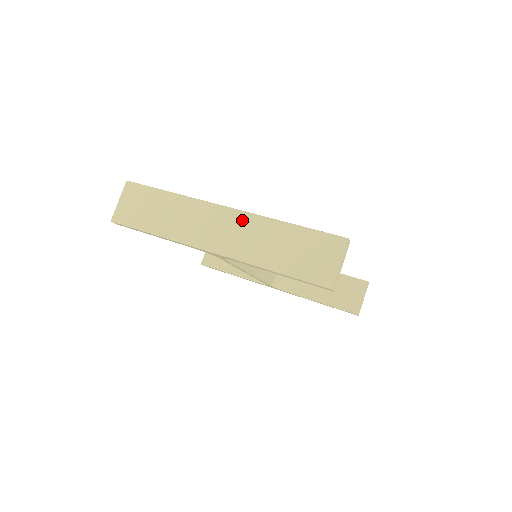
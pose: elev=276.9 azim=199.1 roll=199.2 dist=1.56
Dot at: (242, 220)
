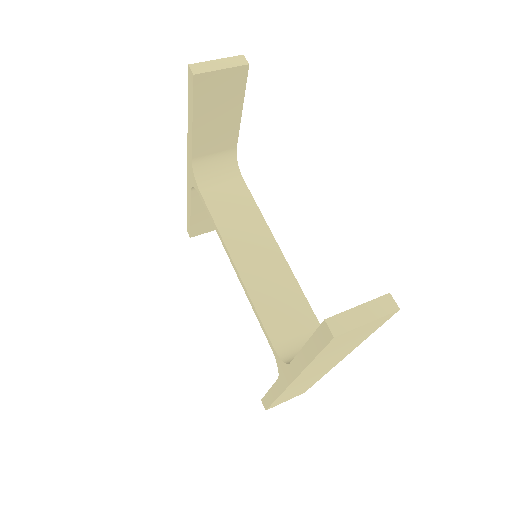
Dot at: occluded
